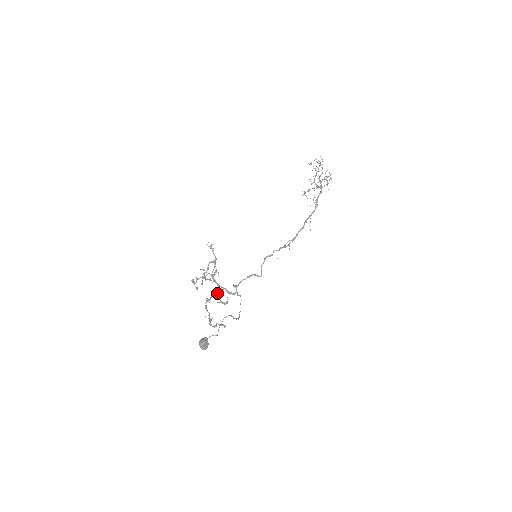
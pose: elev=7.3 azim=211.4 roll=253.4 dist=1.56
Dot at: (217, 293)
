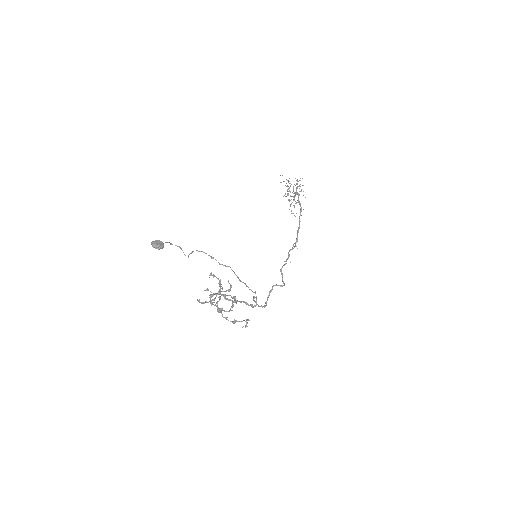
Dot at: (225, 295)
